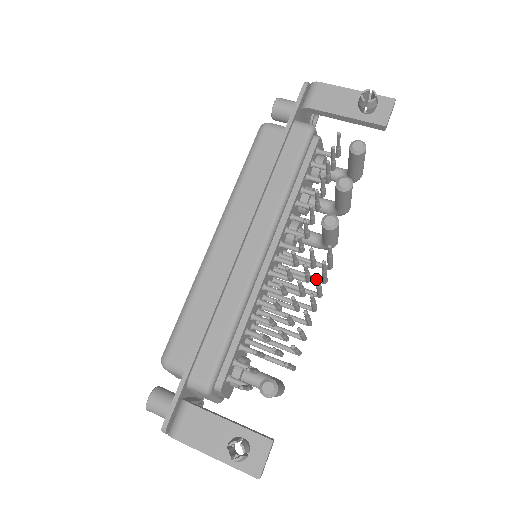
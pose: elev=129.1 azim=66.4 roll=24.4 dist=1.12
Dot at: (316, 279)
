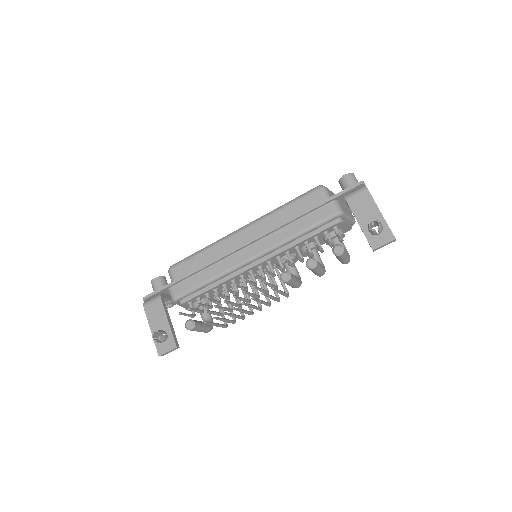
Dot at: (252, 298)
